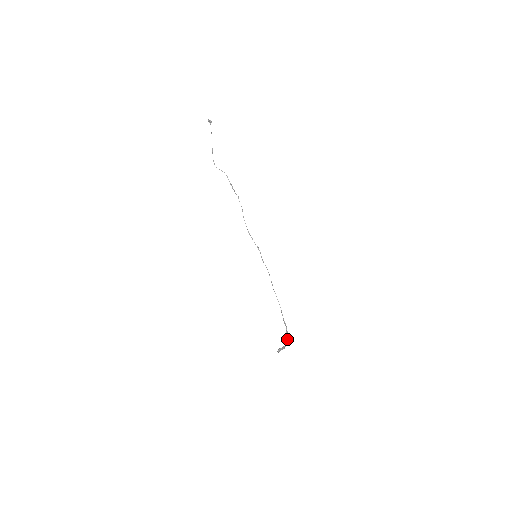
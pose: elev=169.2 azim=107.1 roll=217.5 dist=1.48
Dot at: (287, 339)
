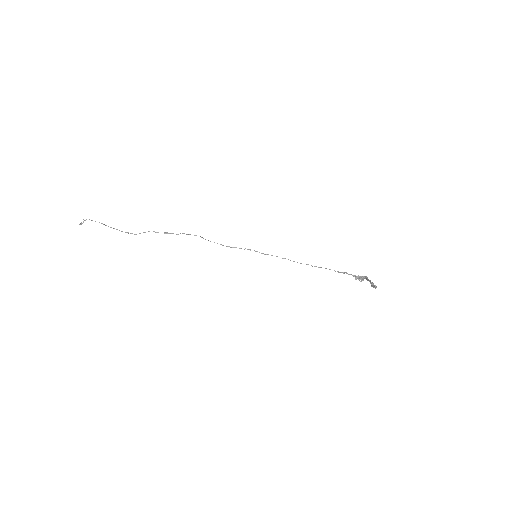
Dot at: (362, 280)
